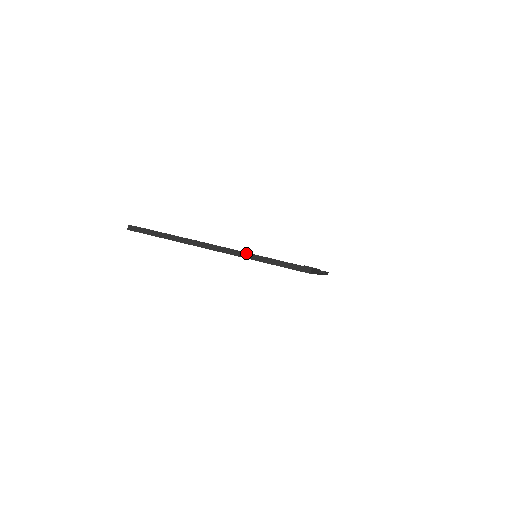
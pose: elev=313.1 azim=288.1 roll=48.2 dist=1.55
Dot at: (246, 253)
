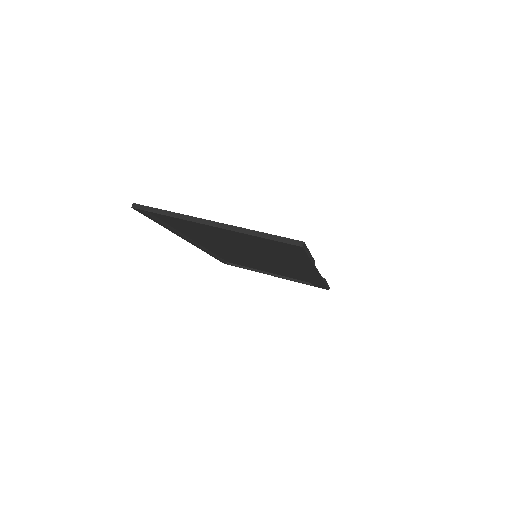
Dot at: (242, 228)
